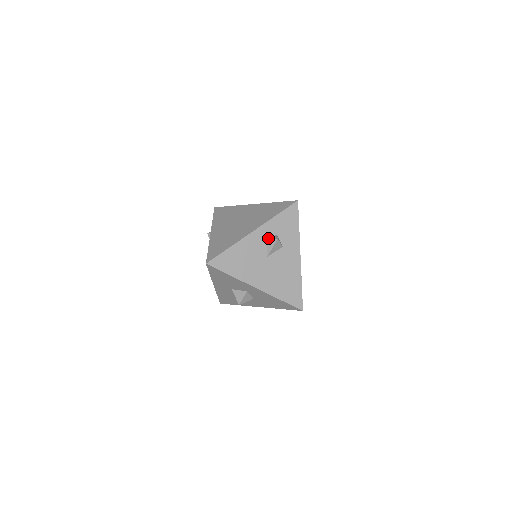
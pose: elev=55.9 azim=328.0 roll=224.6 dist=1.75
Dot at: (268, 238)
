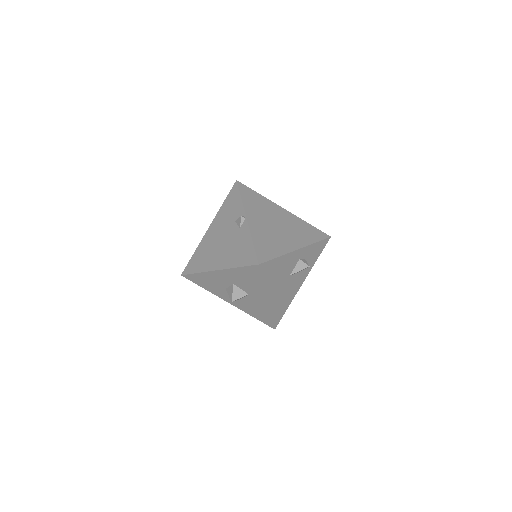
Dot at: (301, 260)
